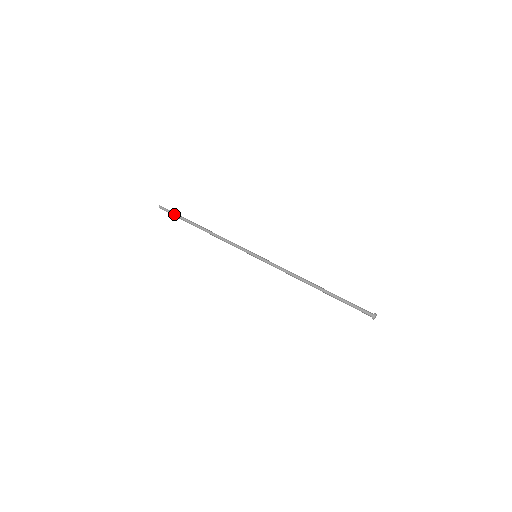
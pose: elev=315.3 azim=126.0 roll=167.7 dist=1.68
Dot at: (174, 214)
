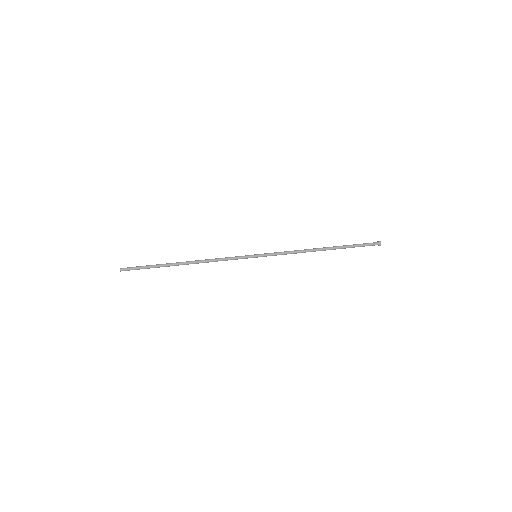
Dot at: (144, 267)
